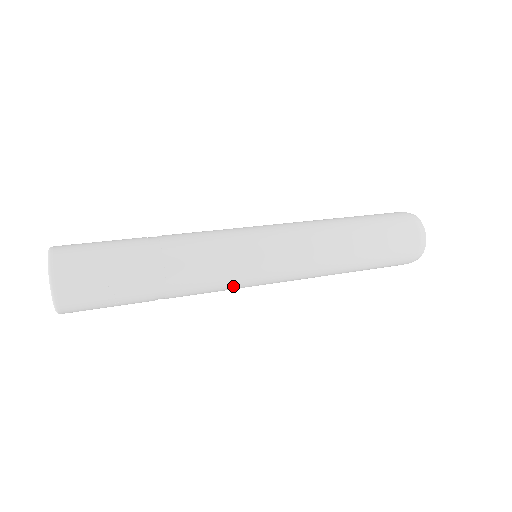
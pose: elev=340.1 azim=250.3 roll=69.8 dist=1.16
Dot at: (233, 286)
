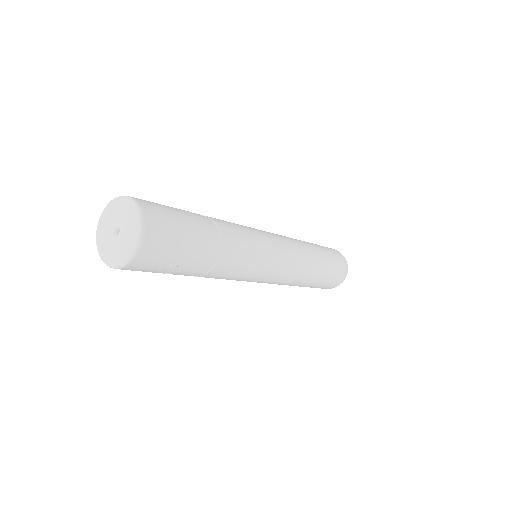
Dot at: (237, 280)
